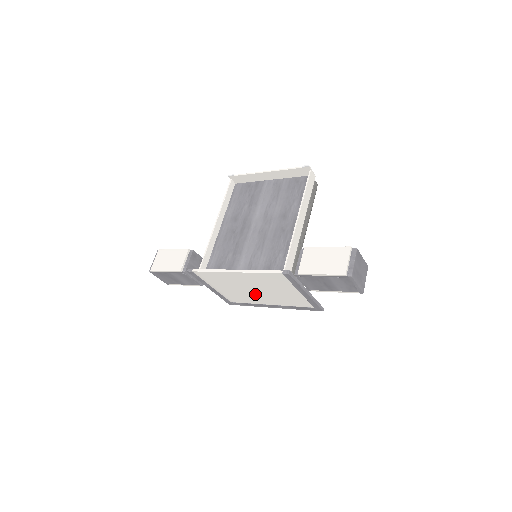
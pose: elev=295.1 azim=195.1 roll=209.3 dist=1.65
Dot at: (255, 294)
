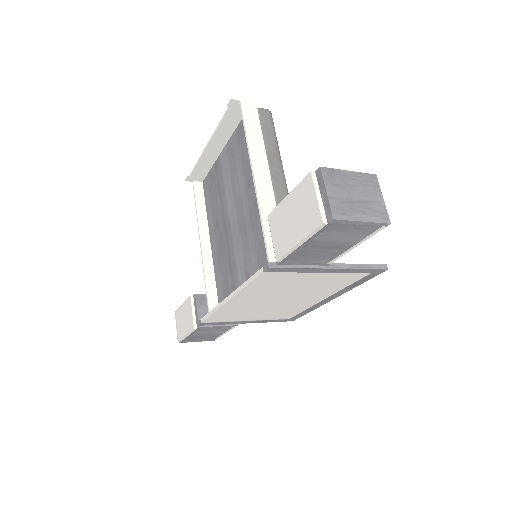
Dot at: (290, 301)
